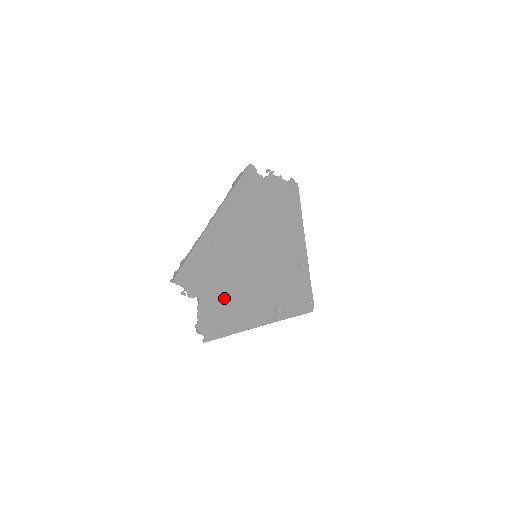
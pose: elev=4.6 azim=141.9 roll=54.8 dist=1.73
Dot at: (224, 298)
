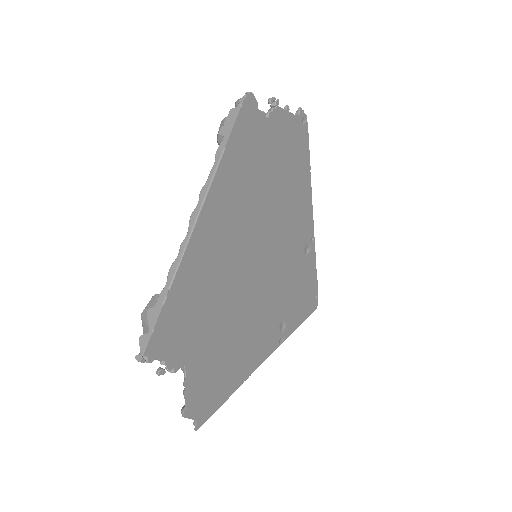
Dot at: (220, 346)
